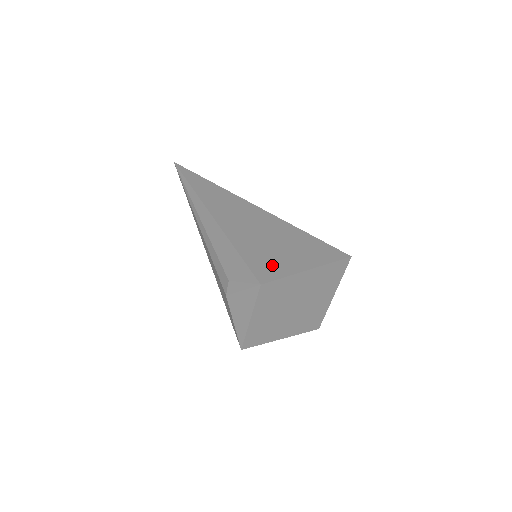
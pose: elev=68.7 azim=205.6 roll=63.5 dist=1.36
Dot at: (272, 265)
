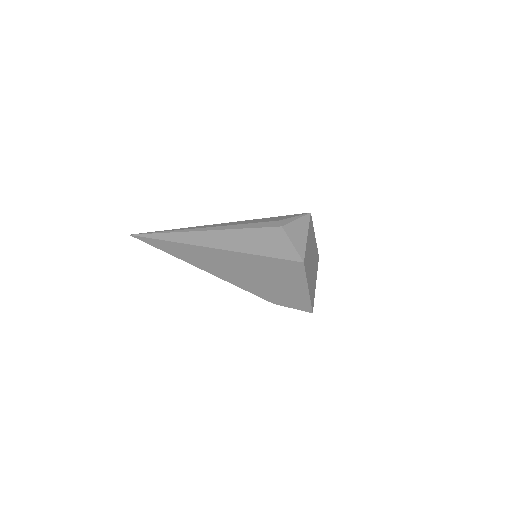
Dot at: occluded
